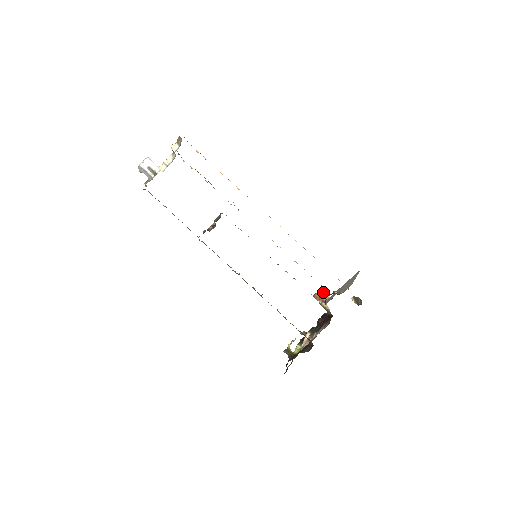
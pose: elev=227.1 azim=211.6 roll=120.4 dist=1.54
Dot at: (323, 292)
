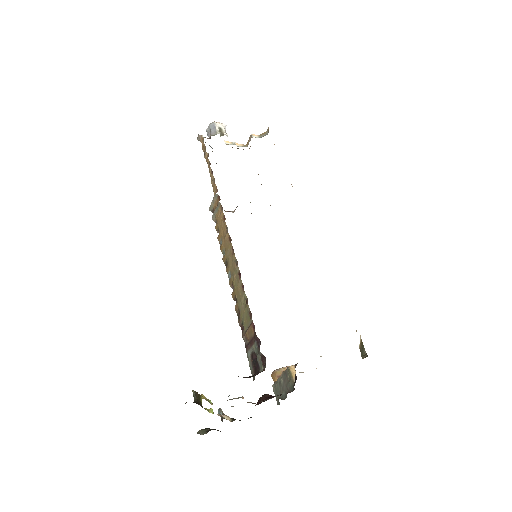
Dot at: occluded
